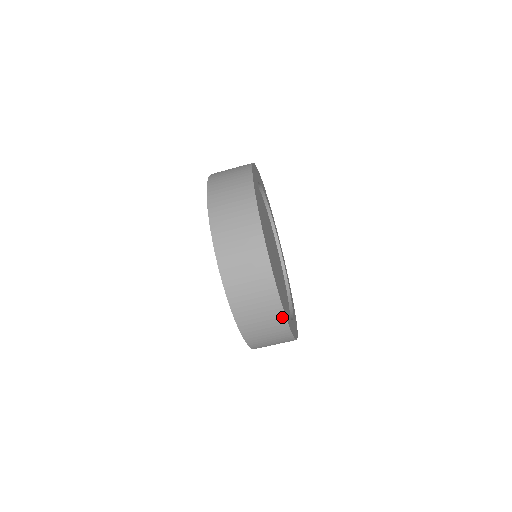
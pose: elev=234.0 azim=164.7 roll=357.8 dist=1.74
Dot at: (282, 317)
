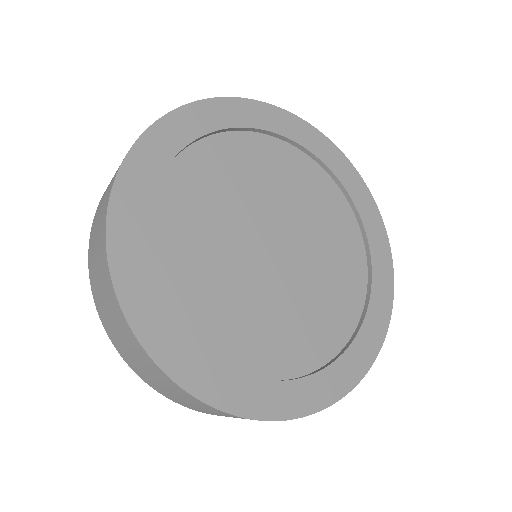
Dot at: (241, 417)
